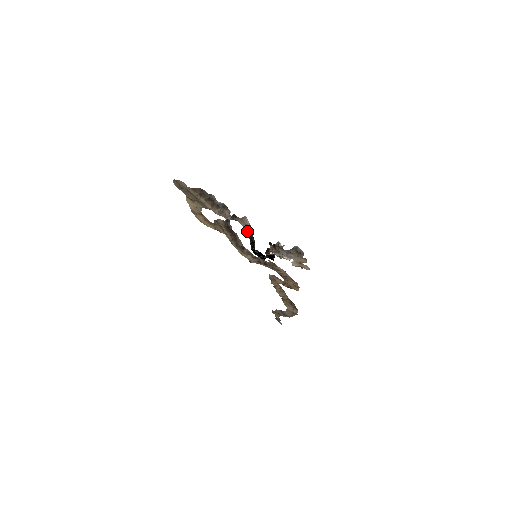
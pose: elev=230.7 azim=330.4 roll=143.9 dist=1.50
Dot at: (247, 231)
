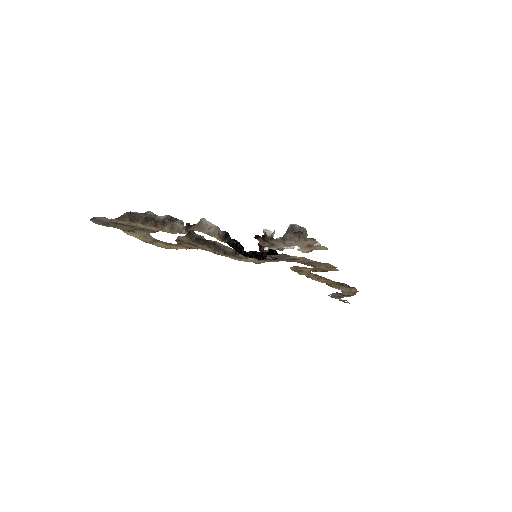
Dot at: (216, 237)
